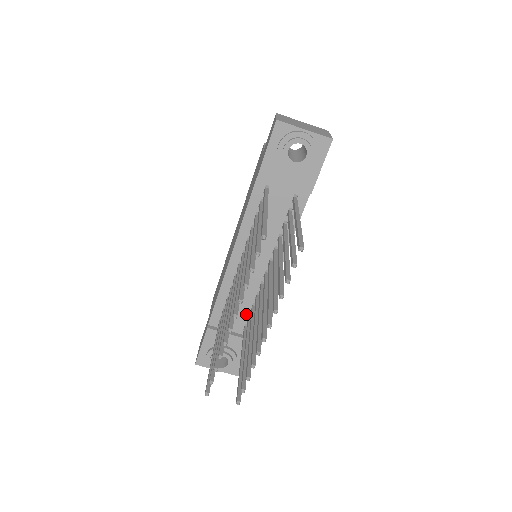
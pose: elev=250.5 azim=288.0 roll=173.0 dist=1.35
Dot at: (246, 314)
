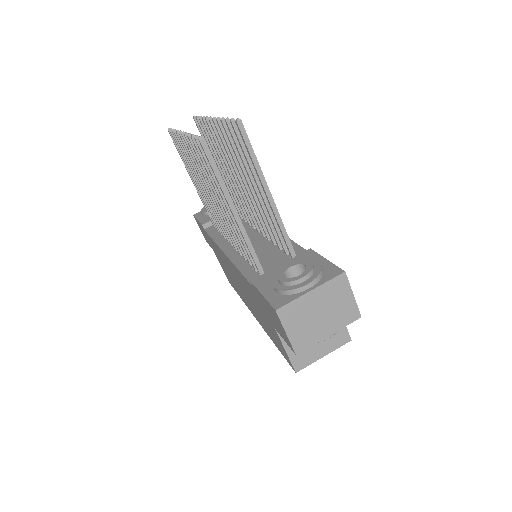
Dot at: (281, 255)
